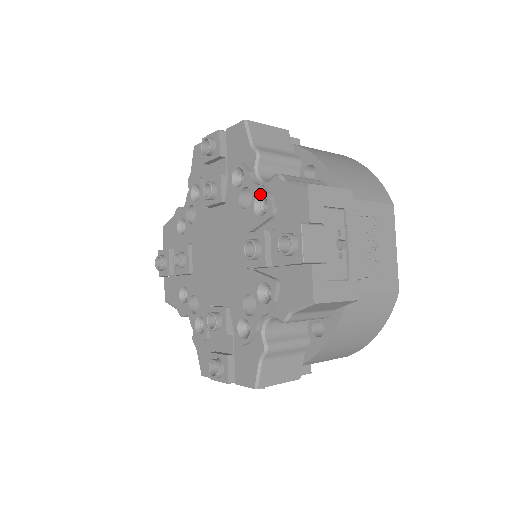
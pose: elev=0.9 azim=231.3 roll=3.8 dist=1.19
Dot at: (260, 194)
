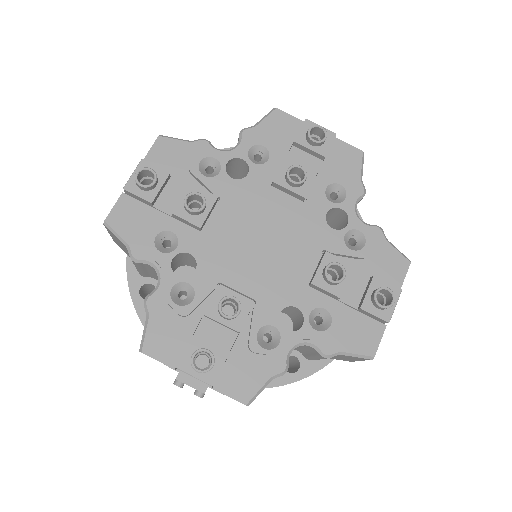
Dot at: (360, 230)
